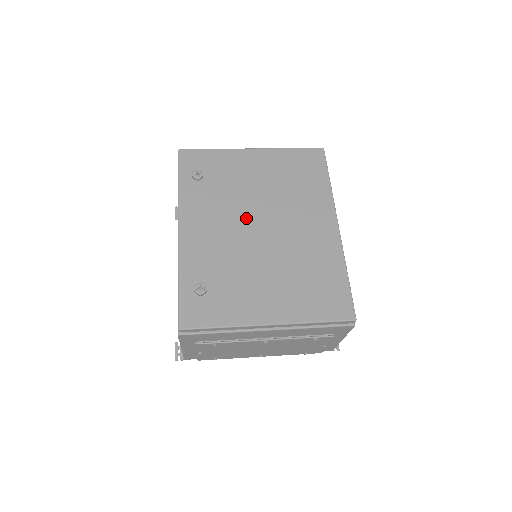
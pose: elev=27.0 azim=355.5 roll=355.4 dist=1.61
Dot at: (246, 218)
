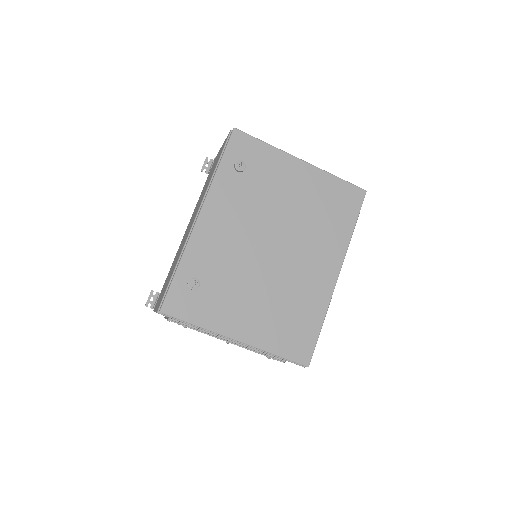
Dot at: (264, 232)
